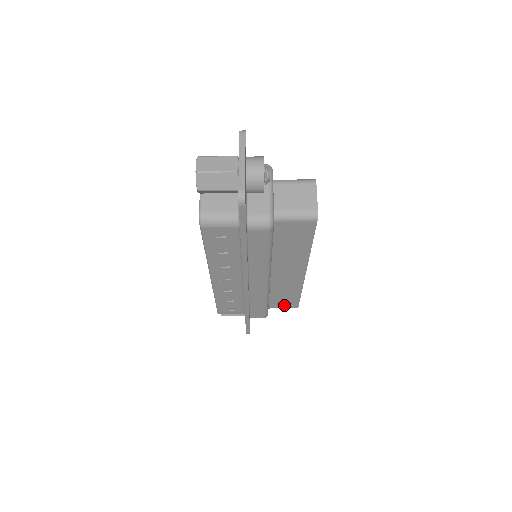
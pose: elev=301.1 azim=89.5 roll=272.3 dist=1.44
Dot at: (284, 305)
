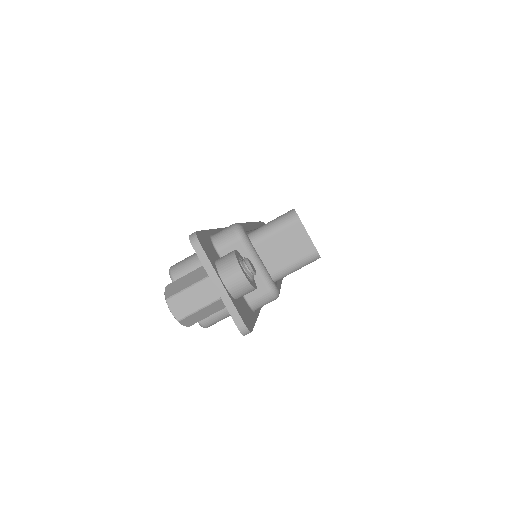
Dot at: occluded
